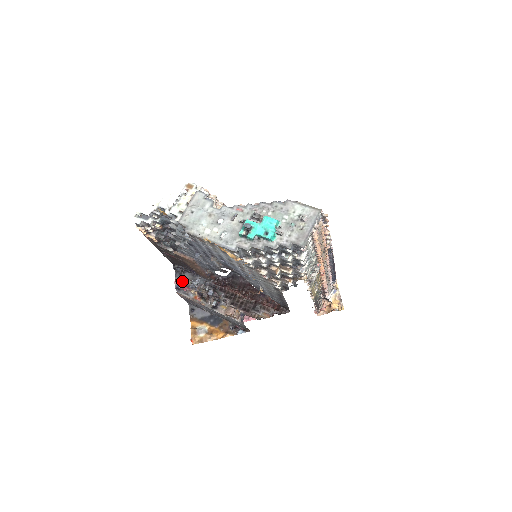
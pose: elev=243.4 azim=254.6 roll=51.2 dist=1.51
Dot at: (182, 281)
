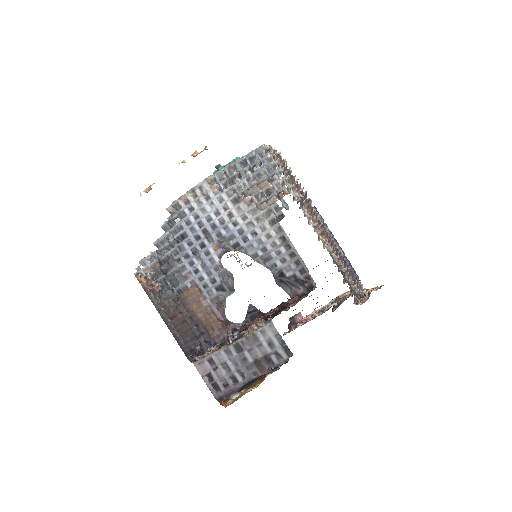
Dot at: occluded
